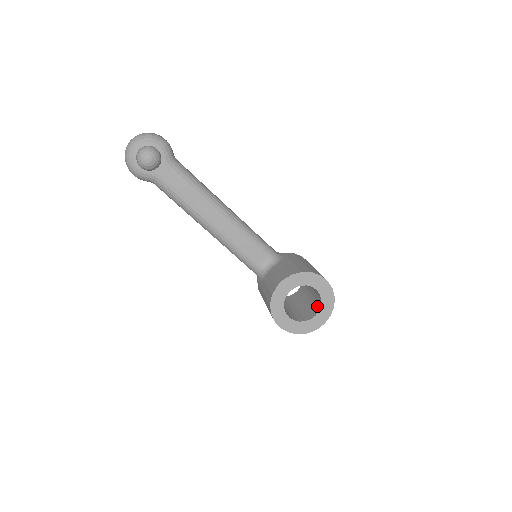
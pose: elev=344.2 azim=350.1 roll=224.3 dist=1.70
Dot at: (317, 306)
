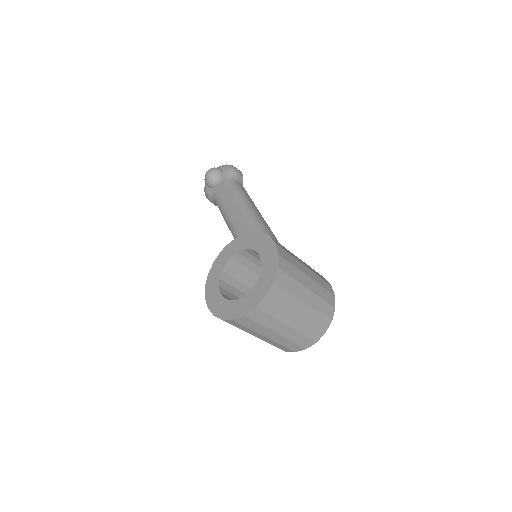
Dot at: occluded
